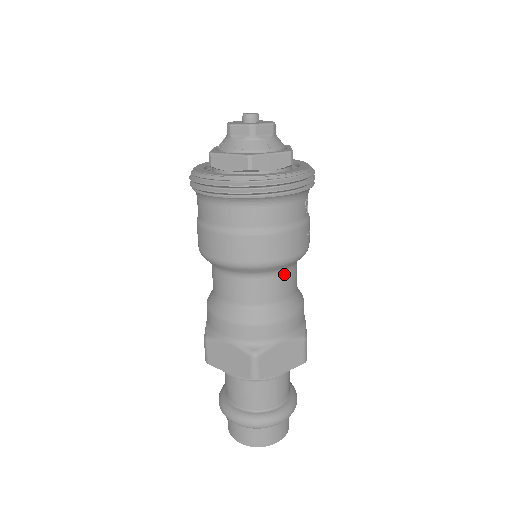
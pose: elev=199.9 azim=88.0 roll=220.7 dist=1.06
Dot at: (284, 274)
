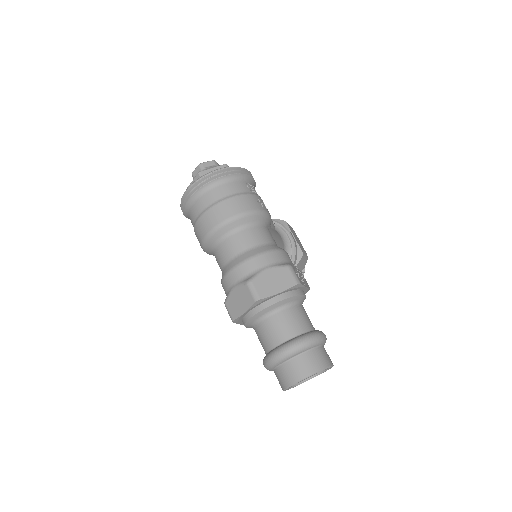
Dot at: (251, 228)
